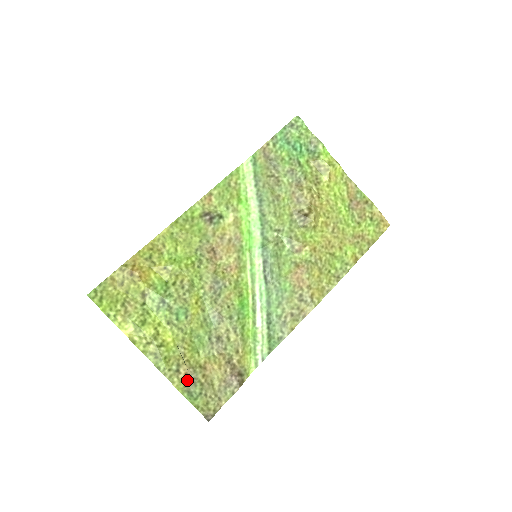
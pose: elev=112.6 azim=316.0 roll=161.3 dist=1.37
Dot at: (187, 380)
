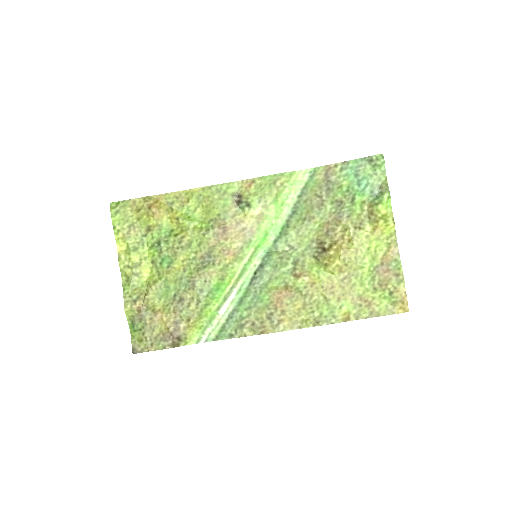
Dot at: (137, 313)
